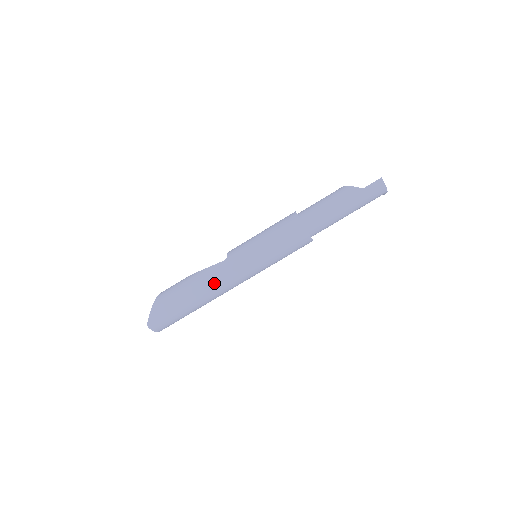
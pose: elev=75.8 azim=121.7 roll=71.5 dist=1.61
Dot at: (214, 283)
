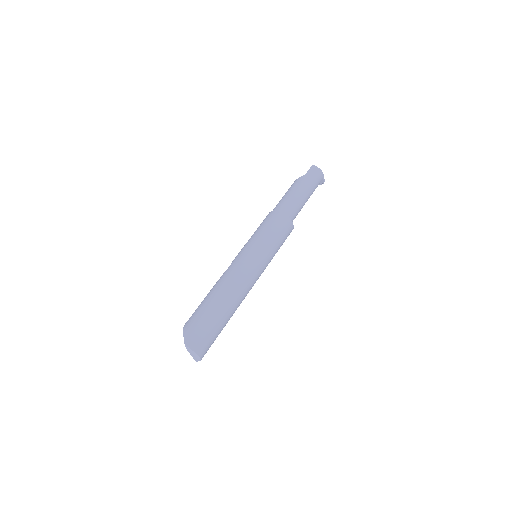
Dot at: (231, 281)
